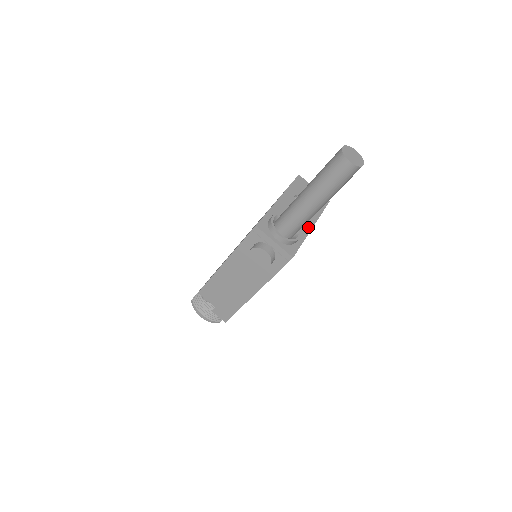
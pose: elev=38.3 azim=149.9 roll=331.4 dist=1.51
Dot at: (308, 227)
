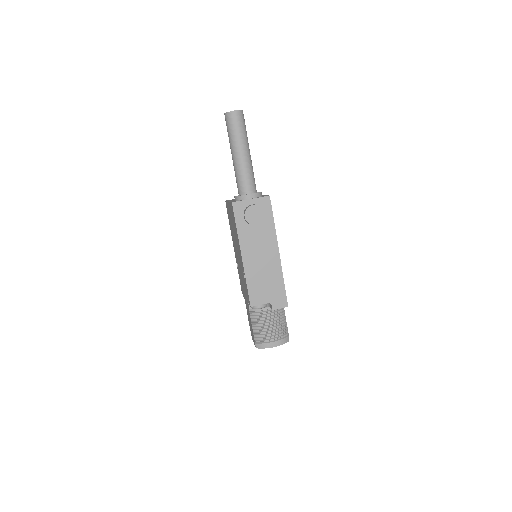
Dot at: occluded
